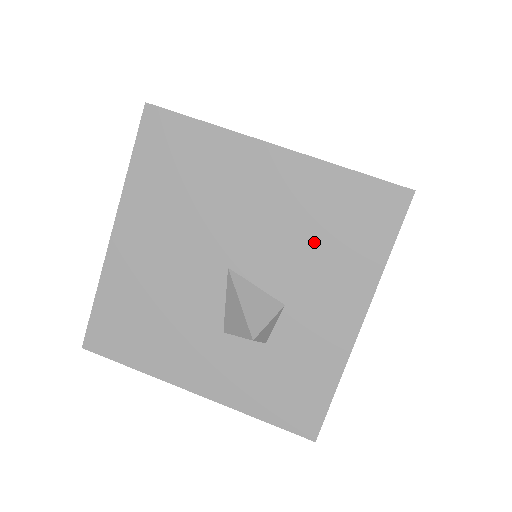
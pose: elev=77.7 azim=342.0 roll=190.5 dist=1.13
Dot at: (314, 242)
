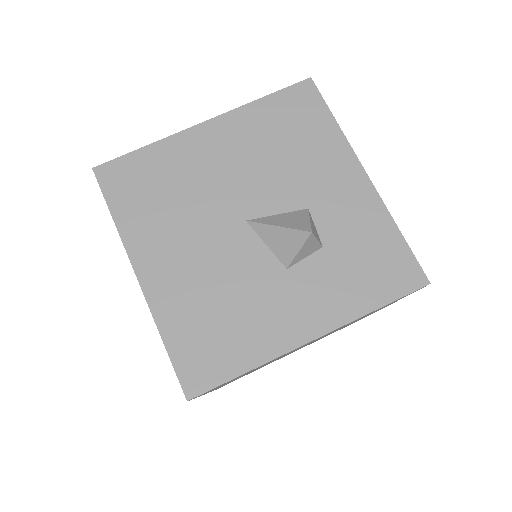
Dot at: (285, 153)
